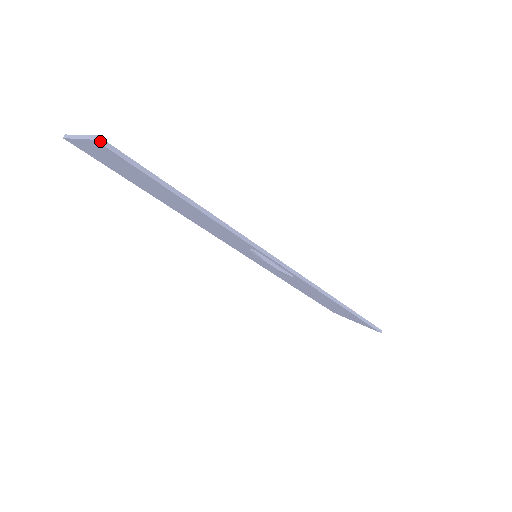
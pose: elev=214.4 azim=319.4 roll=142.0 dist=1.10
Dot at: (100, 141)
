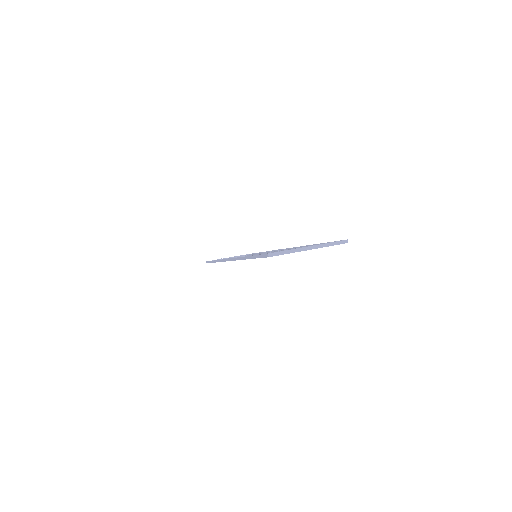
Dot at: (346, 242)
